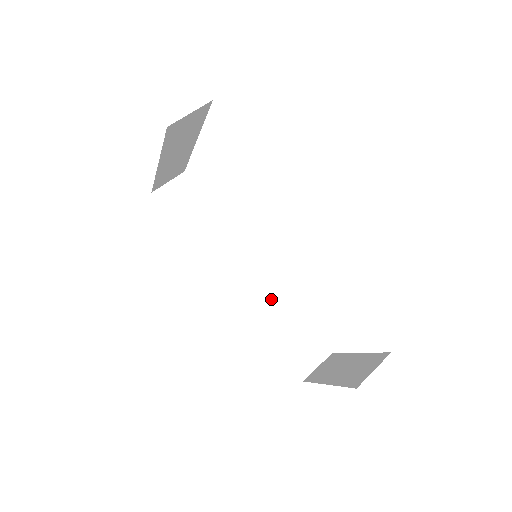
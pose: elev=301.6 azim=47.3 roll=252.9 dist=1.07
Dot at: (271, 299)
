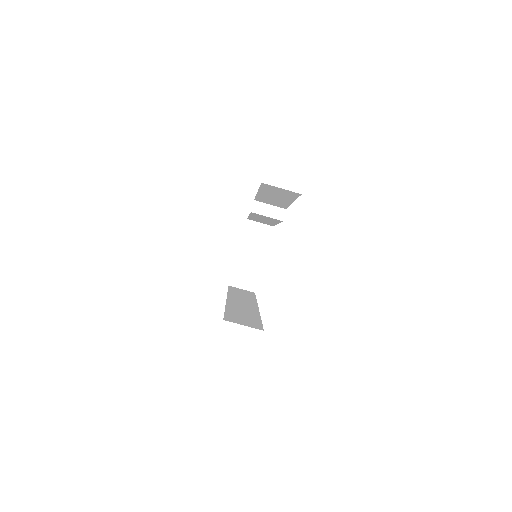
Dot at: (267, 220)
